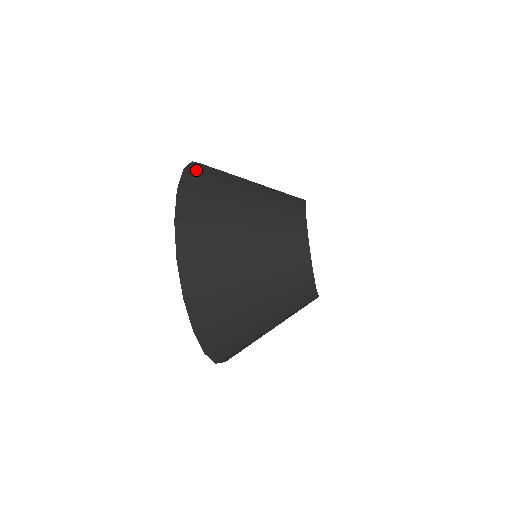
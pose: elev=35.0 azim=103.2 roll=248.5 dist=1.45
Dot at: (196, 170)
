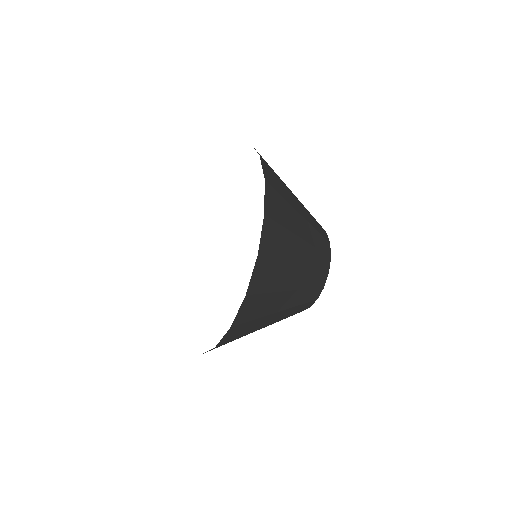
Dot at: occluded
